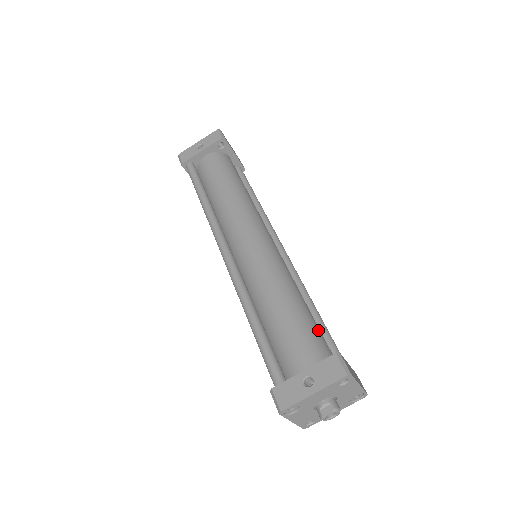
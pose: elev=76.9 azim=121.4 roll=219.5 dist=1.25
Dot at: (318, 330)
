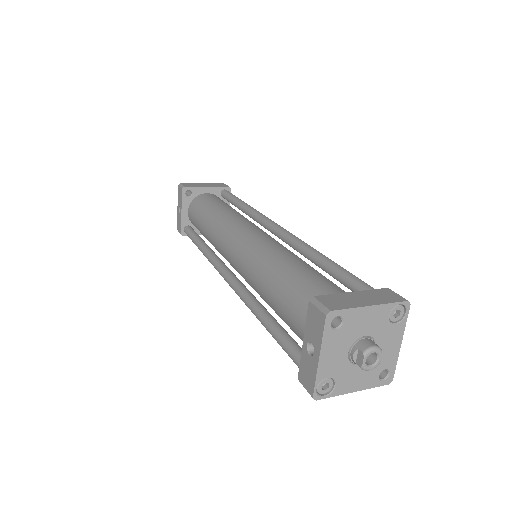
Dot at: (313, 282)
